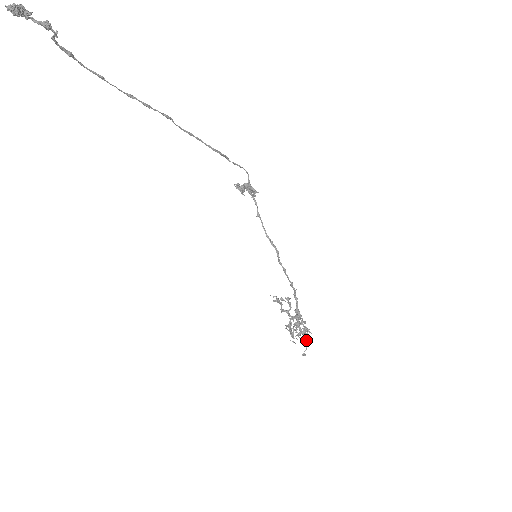
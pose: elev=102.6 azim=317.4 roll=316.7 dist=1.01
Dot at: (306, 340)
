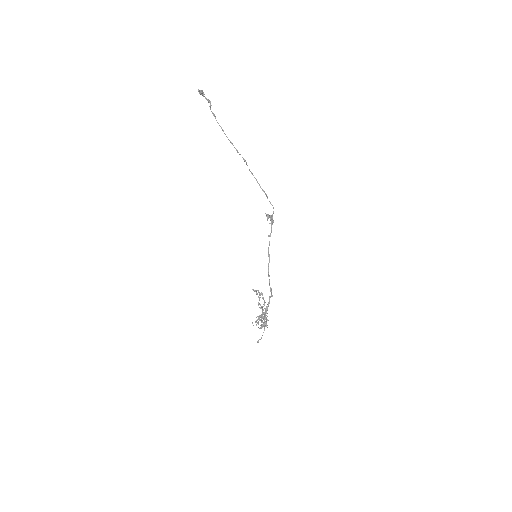
Dot at: (263, 332)
